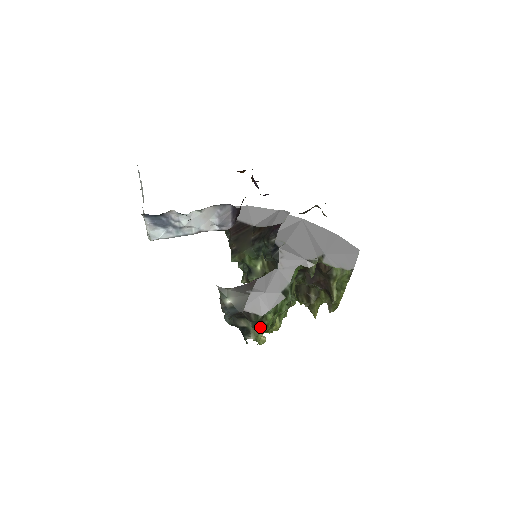
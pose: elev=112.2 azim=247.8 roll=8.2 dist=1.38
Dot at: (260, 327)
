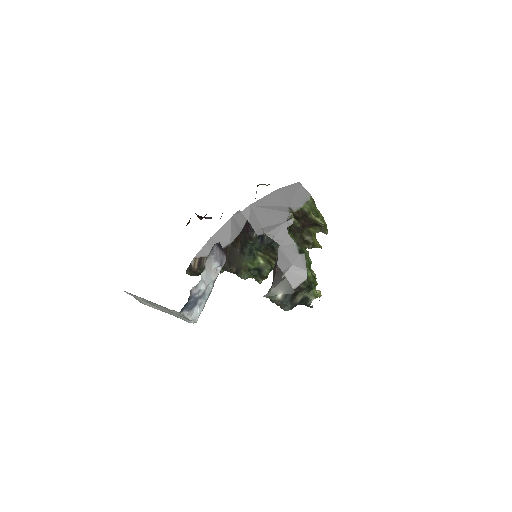
Dot at: (311, 287)
